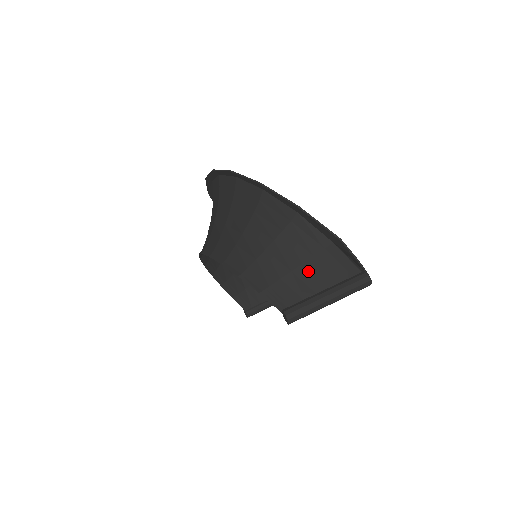
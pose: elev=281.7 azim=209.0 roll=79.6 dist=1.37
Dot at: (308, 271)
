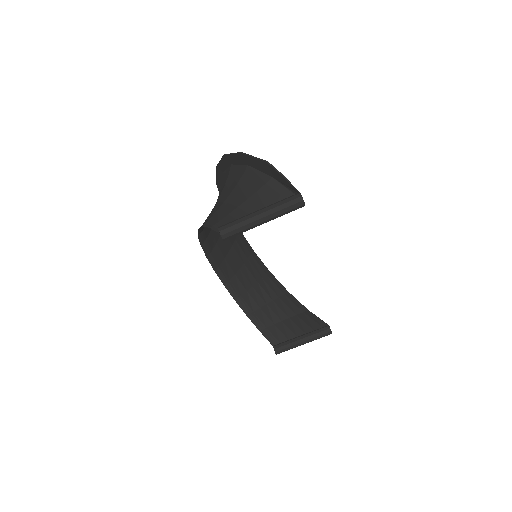
Dot at: (251, 204)
